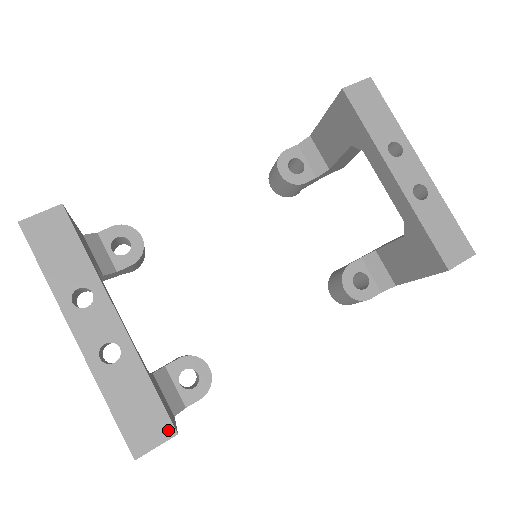
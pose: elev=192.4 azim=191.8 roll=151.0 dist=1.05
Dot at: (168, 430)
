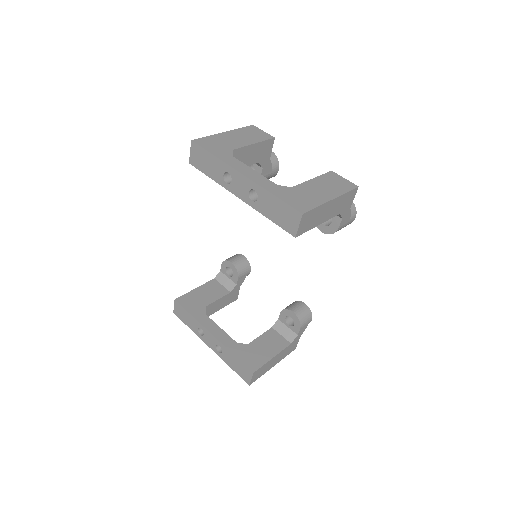
Dot at: (250, 372)
